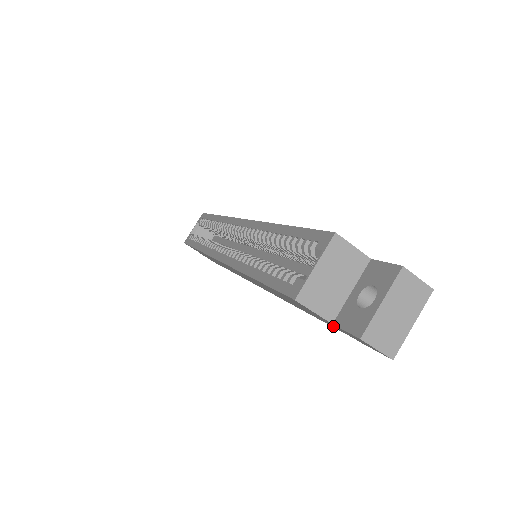
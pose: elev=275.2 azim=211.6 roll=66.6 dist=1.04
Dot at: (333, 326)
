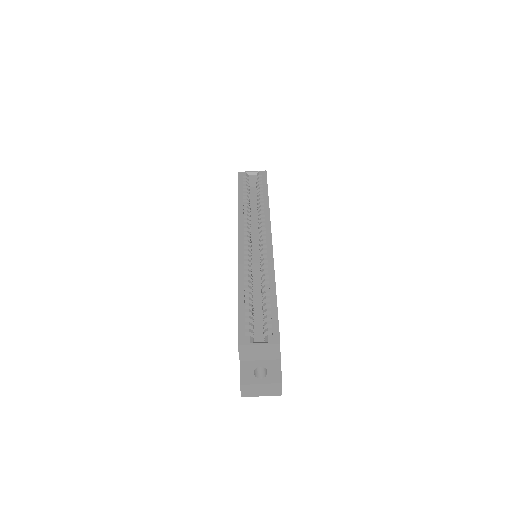
Dot at: occluded
